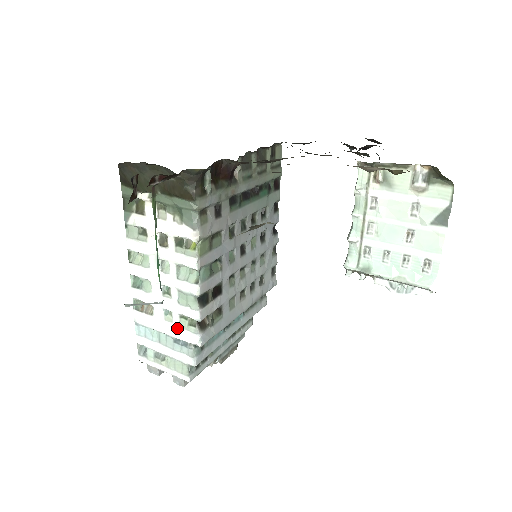
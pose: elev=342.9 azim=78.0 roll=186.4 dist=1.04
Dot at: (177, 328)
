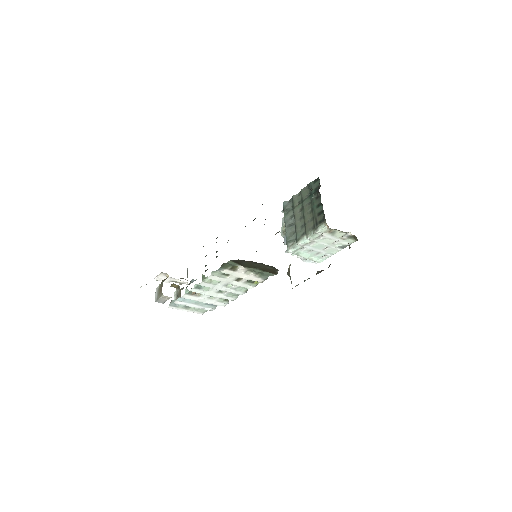
Dot at: (215, 301)
